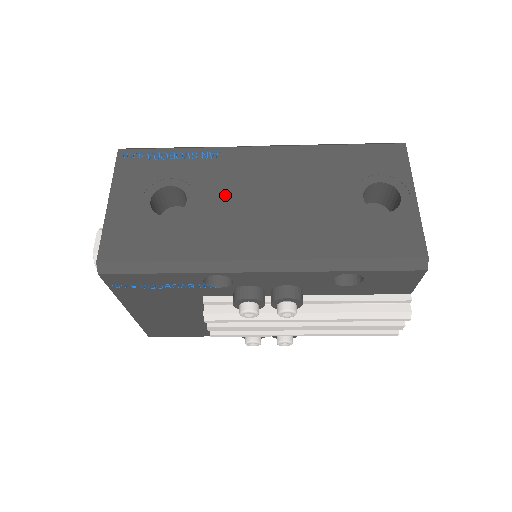
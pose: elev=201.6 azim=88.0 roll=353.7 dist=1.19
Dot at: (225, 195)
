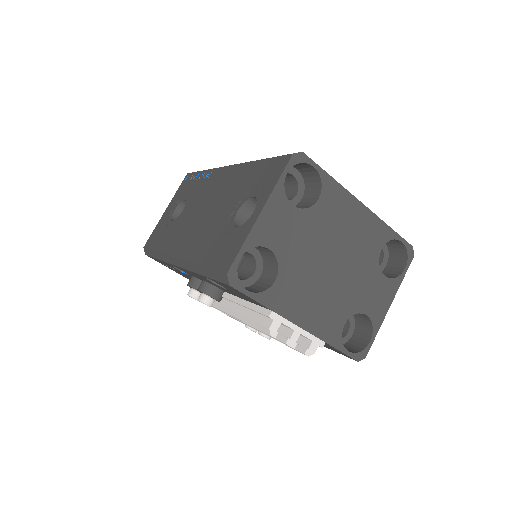
Dot at: (194, 207)
